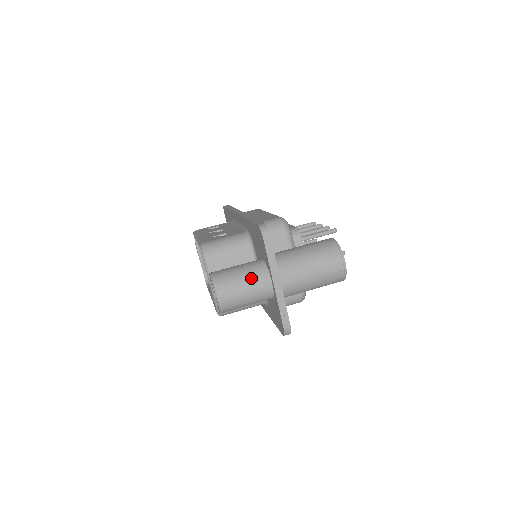
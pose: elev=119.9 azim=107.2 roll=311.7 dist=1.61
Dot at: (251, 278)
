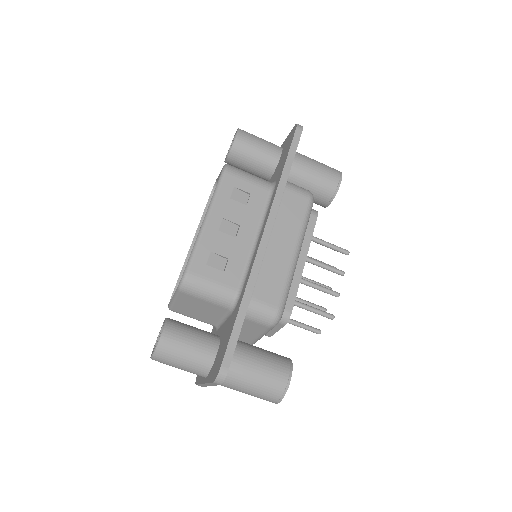
Dot at: (190, 368)
